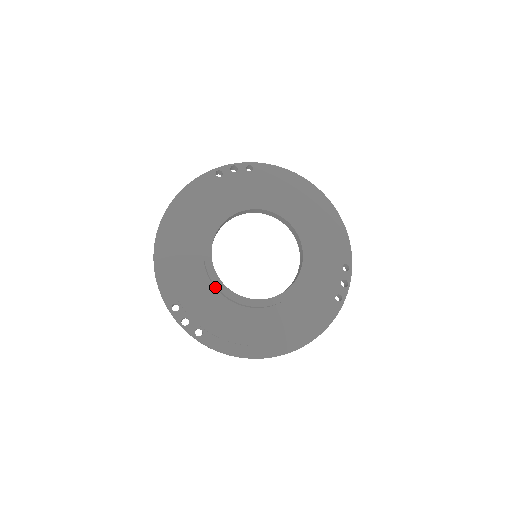
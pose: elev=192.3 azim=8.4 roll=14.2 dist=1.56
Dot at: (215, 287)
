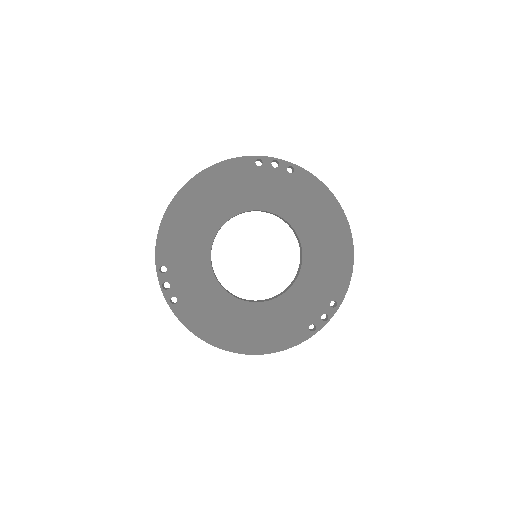
Dot at: occluded
